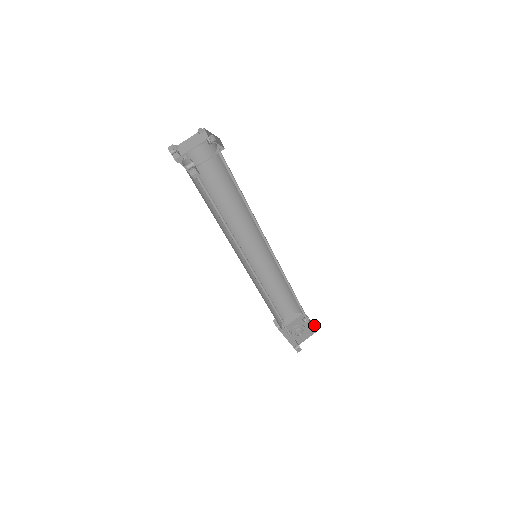
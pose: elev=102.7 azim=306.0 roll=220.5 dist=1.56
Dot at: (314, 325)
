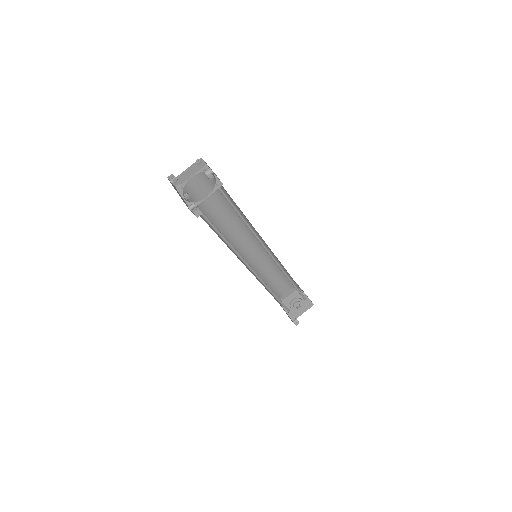
Dot at: occluded
